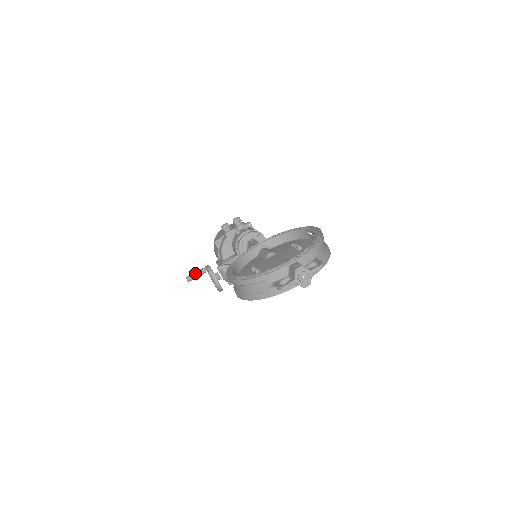
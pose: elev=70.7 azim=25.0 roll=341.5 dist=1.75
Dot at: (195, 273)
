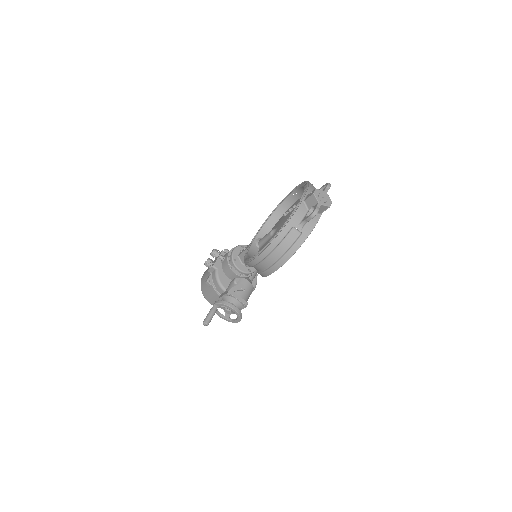
Dot at: (208, 314)
